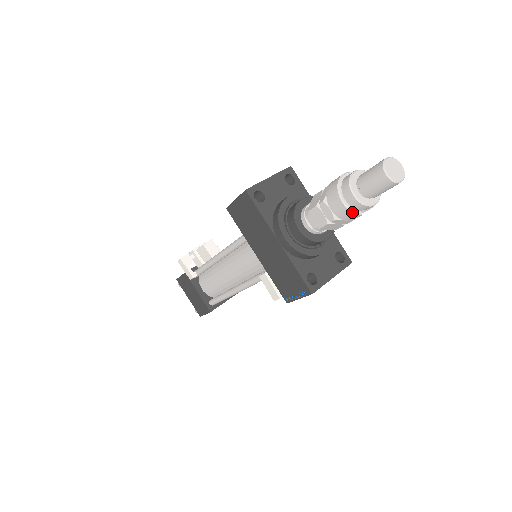
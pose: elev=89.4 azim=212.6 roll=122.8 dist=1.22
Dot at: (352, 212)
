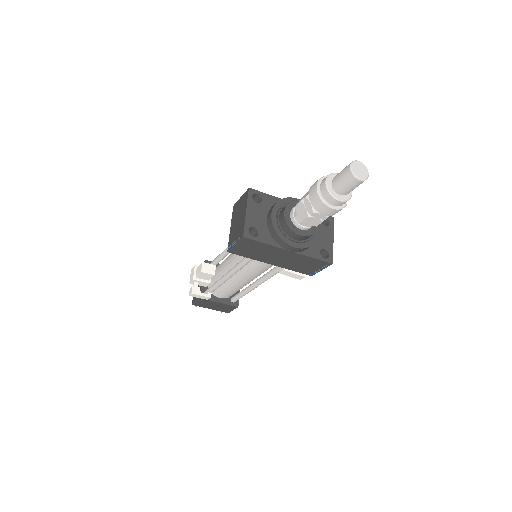
Dot at: occluded
